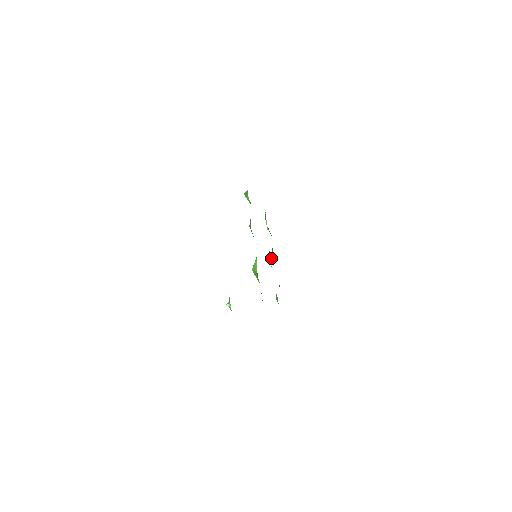
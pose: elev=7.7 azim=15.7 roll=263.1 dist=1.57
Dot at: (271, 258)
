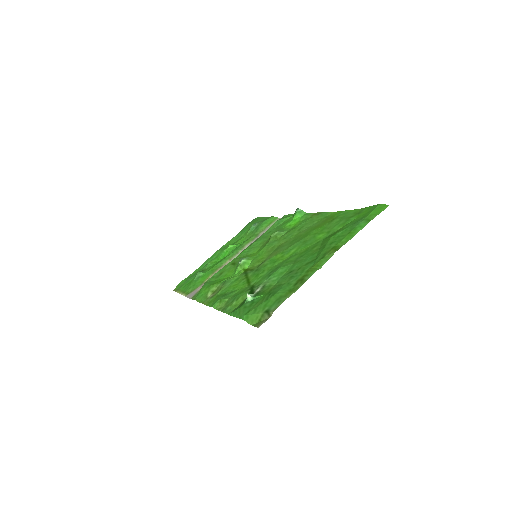
Dot at: (231, 247)
